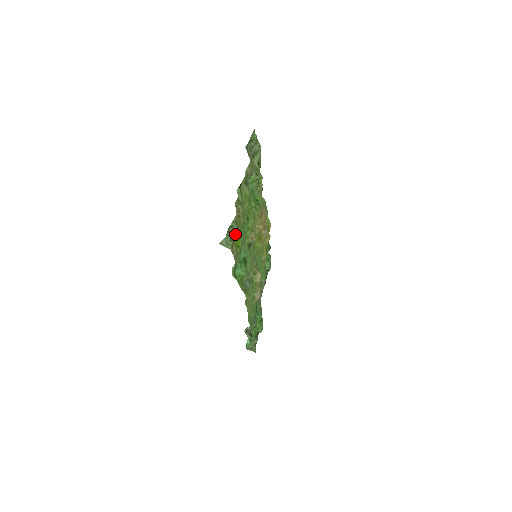
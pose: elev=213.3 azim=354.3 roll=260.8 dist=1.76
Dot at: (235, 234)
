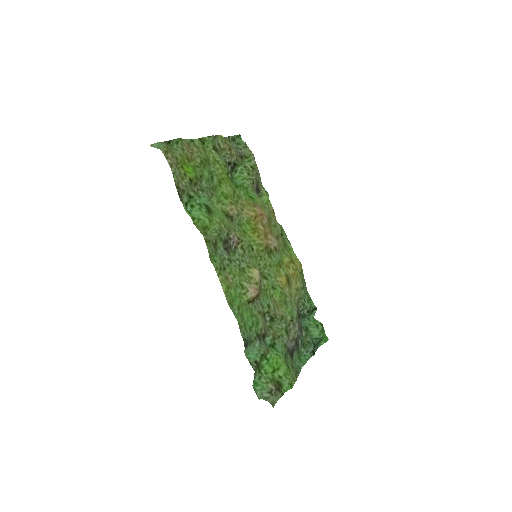
Dot at: (179, 156)
